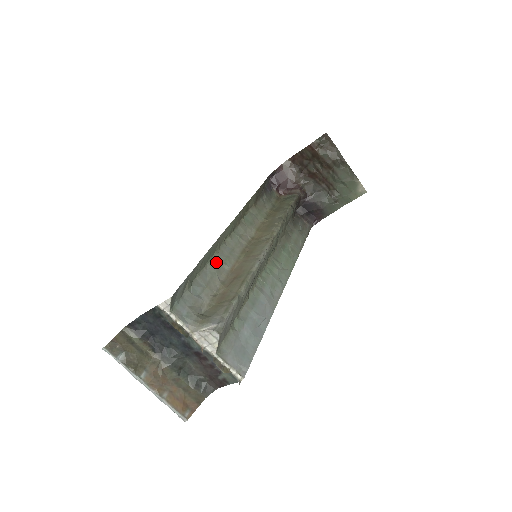
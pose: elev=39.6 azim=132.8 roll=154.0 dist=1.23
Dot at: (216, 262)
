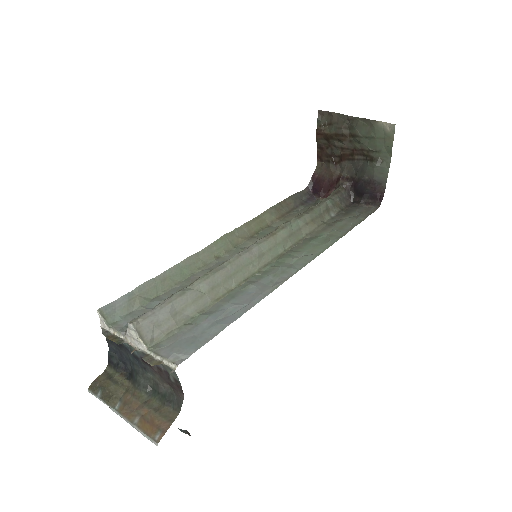
Dot at: (195, 277)
